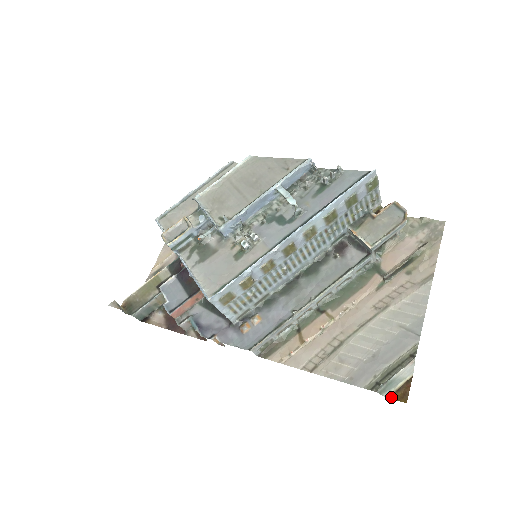
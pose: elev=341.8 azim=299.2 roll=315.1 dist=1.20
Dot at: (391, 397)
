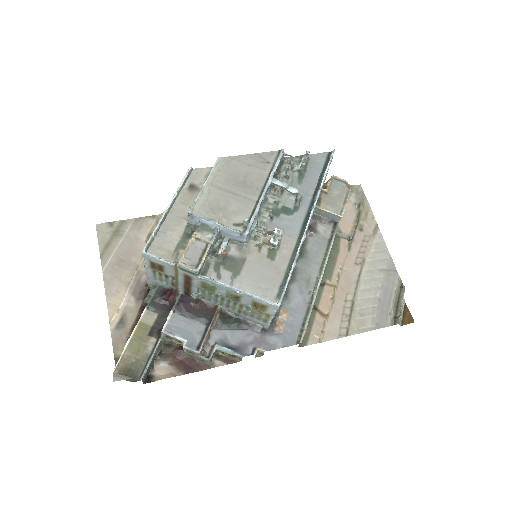
Dot at: (403, 324)
